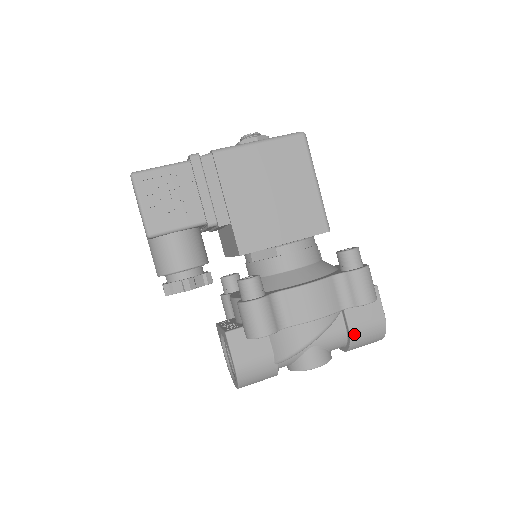
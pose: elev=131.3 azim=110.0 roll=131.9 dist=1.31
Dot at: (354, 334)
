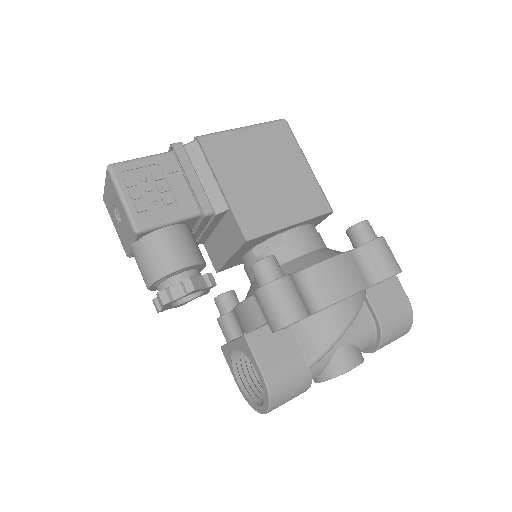
Dot at: (383, 322)
